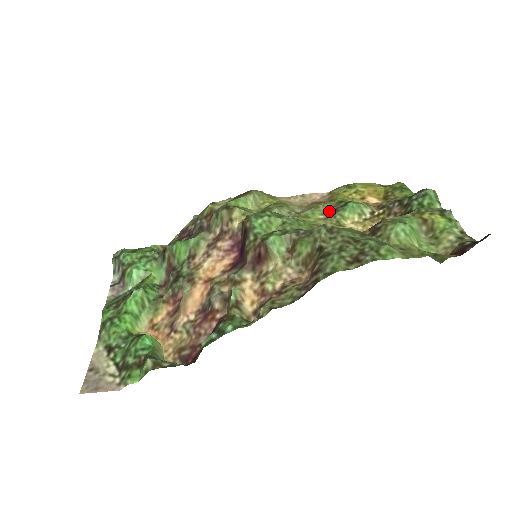
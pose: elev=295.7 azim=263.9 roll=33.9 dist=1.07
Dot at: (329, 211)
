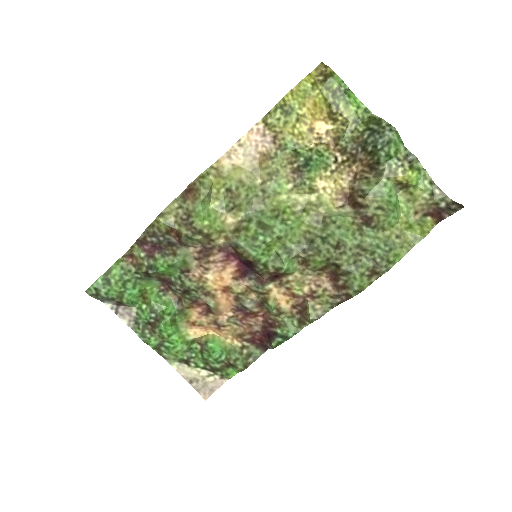
Dot at: (291, 172)
